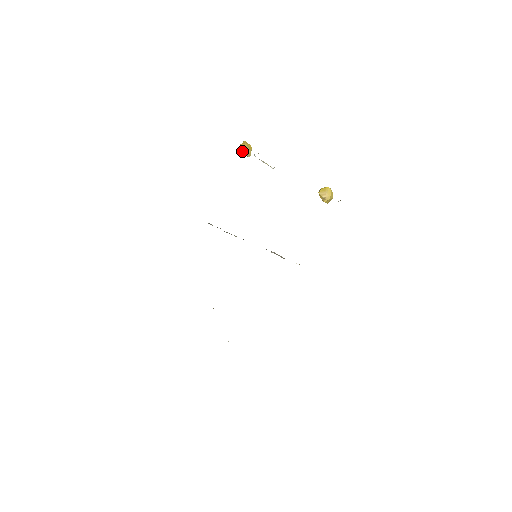
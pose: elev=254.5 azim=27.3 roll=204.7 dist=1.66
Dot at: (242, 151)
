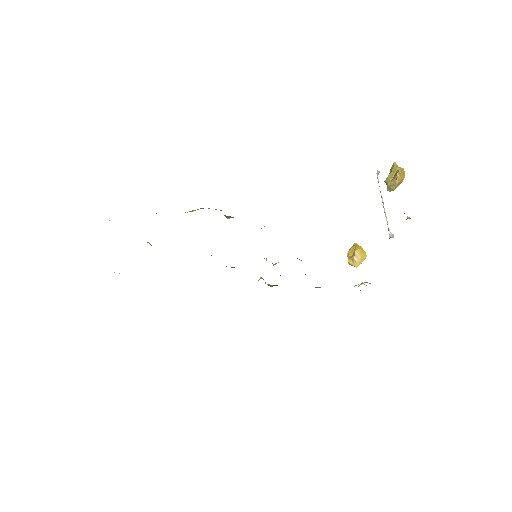
Dot at: (391, 176)
